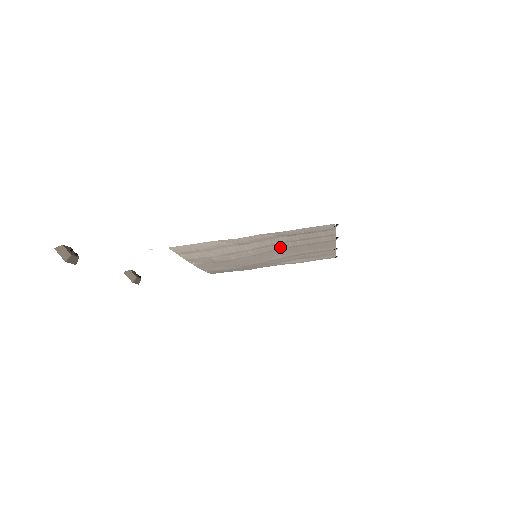
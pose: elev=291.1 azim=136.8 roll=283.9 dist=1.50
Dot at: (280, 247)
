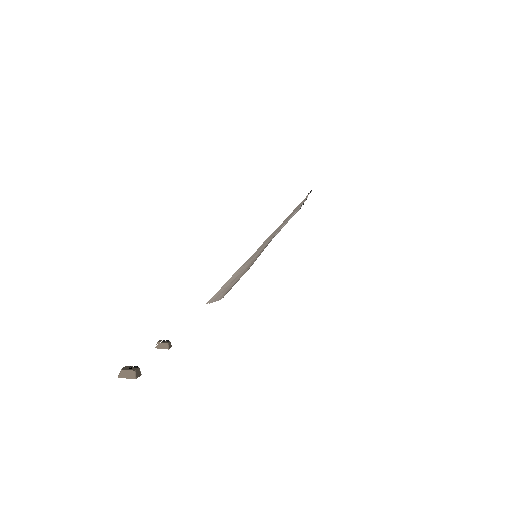
Dot at: occluded
